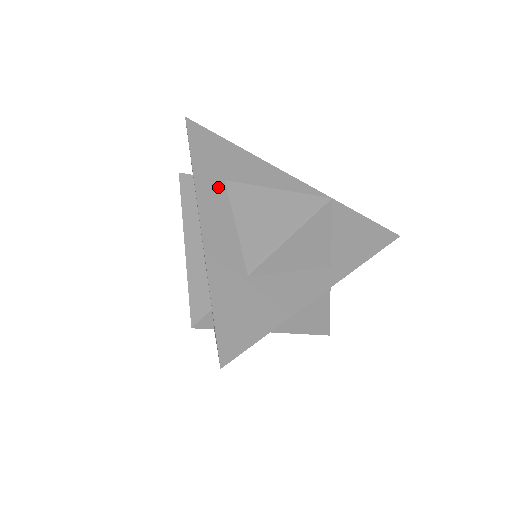
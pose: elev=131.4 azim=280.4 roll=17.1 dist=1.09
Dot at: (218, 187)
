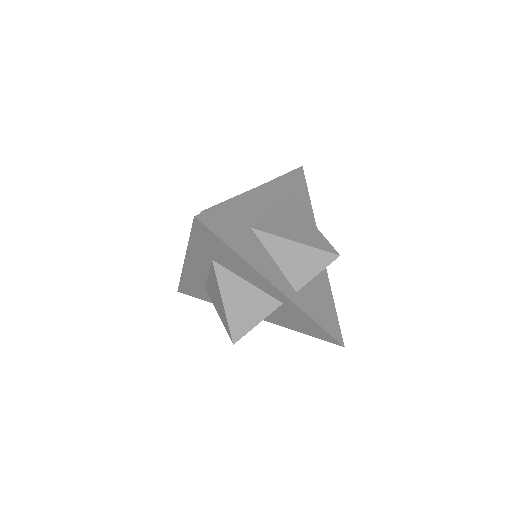
Dot at: (204, 259)
